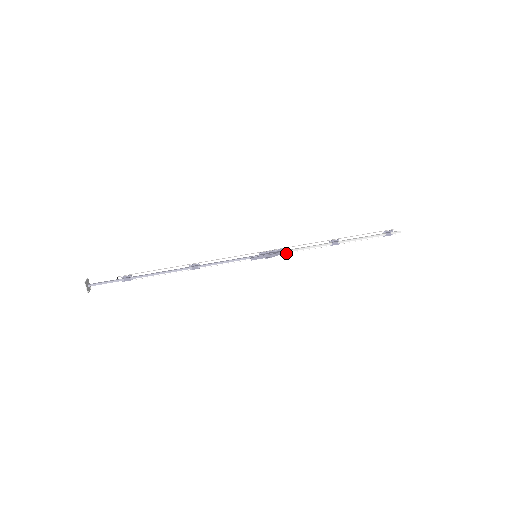
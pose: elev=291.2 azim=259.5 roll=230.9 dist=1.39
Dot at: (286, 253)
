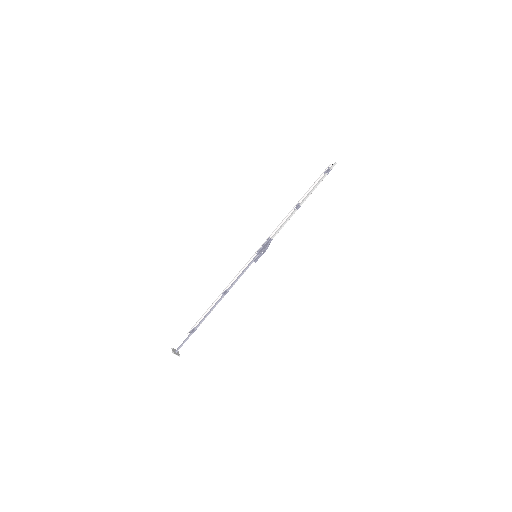
Dot at: occluded
